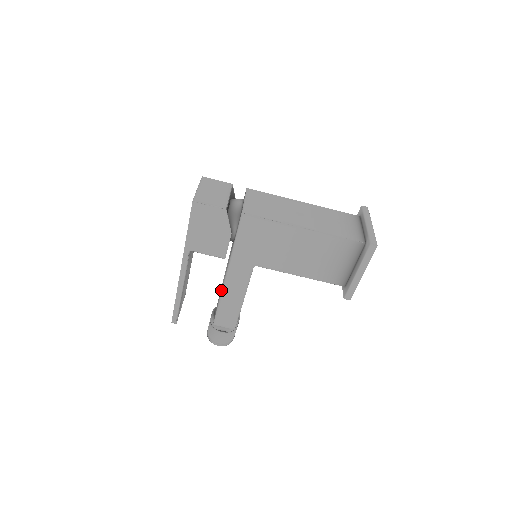
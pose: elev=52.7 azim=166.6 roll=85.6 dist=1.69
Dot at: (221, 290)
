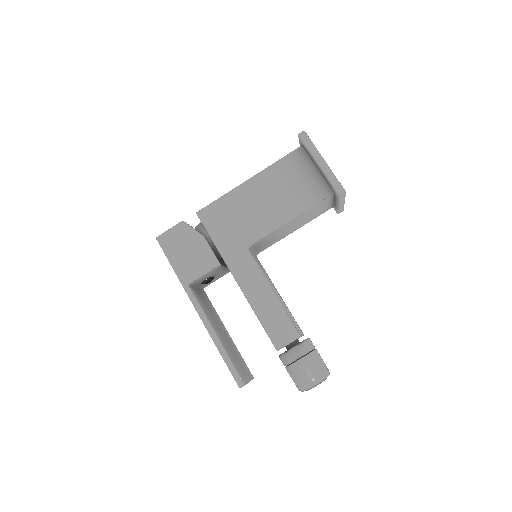
Dot at: occluded
